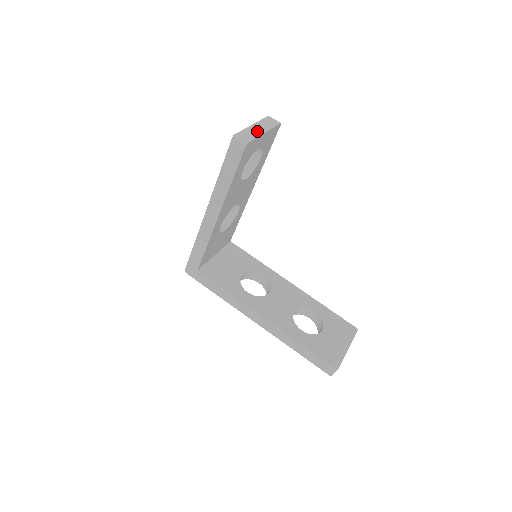
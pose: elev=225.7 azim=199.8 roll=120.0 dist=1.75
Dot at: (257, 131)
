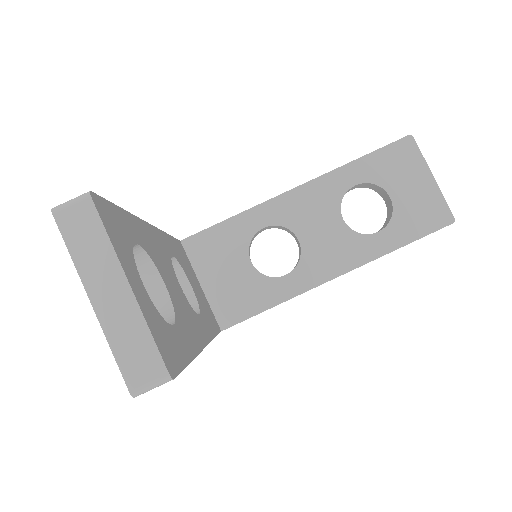
Dot at: (121, 307)
